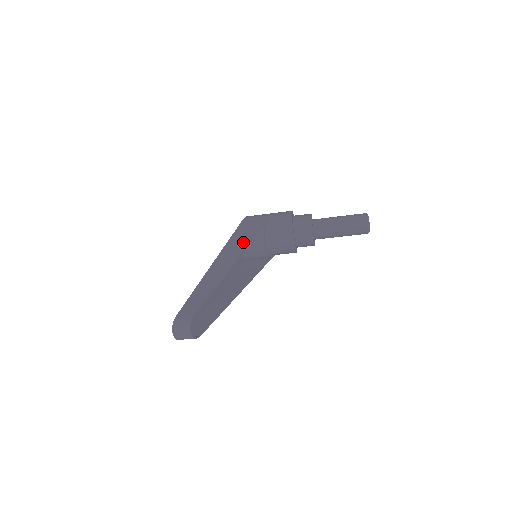
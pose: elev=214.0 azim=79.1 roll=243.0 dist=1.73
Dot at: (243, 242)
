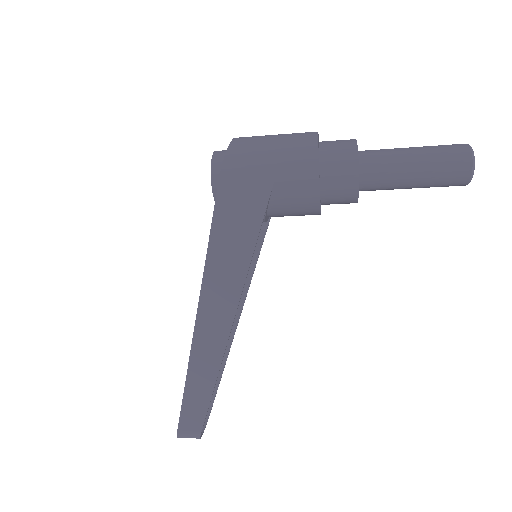
Dot at: (235, 270)
